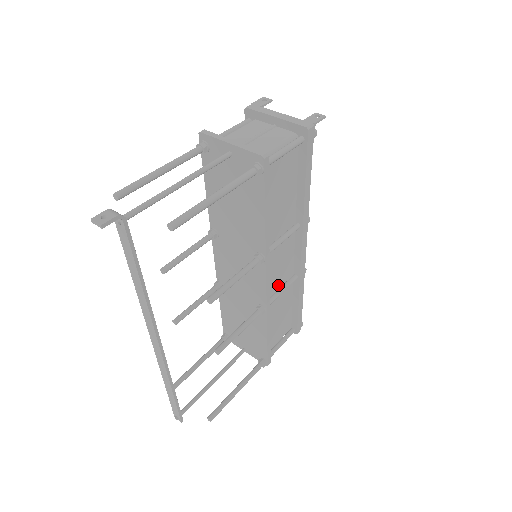
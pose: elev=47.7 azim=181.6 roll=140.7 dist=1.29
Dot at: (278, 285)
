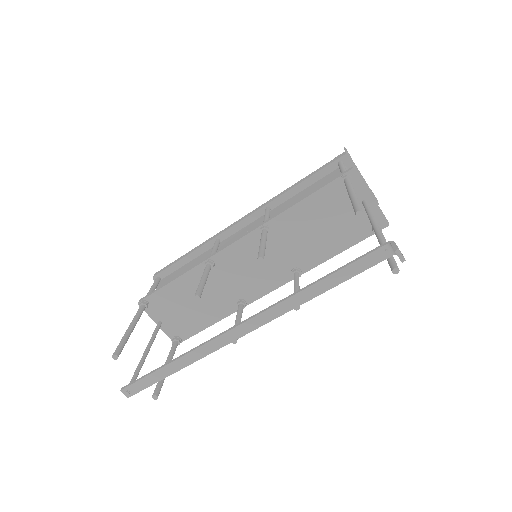
Dot at: occluded
